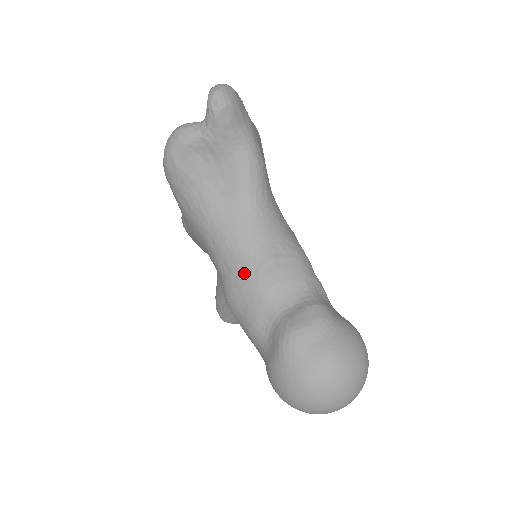
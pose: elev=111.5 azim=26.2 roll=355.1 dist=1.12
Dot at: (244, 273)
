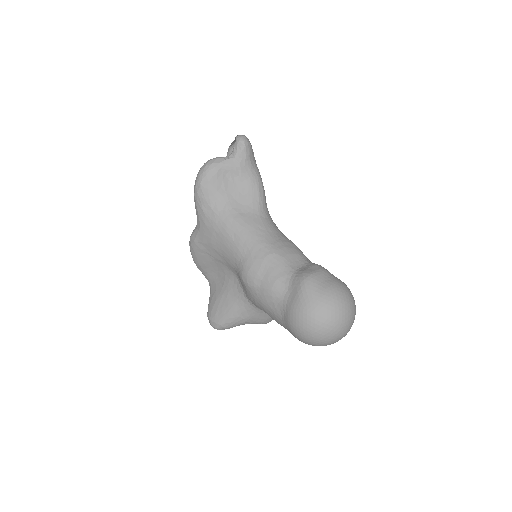
Dot at: (263, 250)
